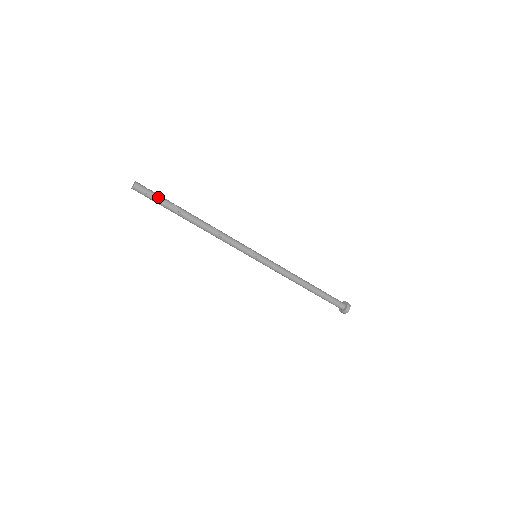
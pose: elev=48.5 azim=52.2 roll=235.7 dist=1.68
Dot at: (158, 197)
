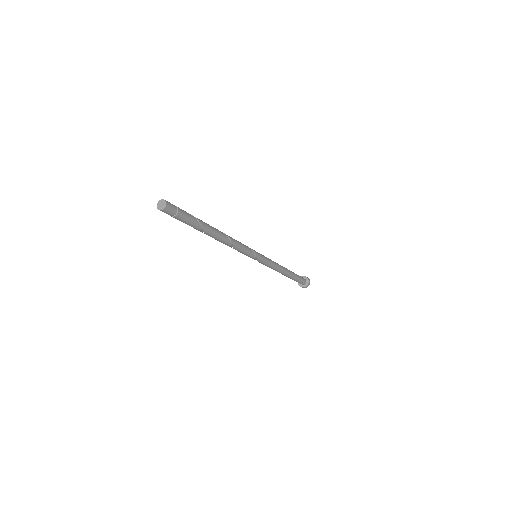
Dot at: (186, 219)
